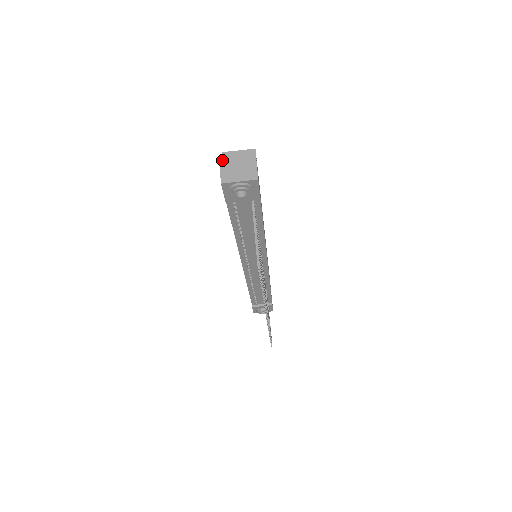
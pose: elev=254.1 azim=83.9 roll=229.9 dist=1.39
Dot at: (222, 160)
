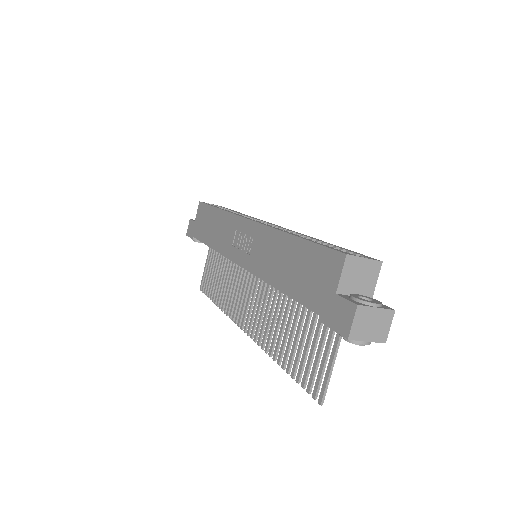
Dot at: (343, 267)
